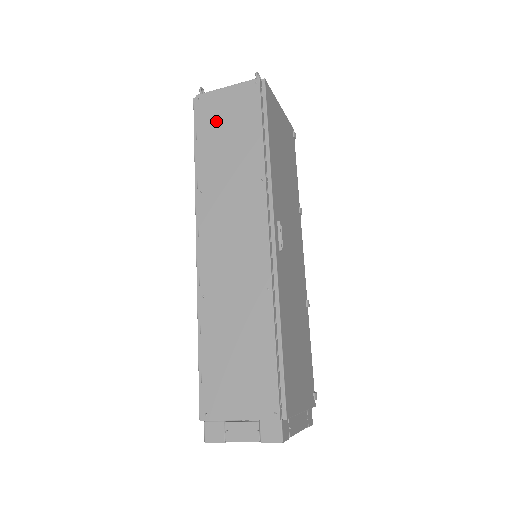
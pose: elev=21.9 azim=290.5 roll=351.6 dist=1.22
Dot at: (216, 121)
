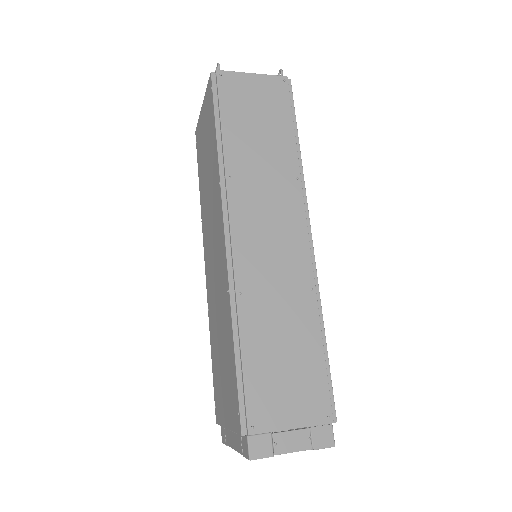
Dot at: (243, 105)
